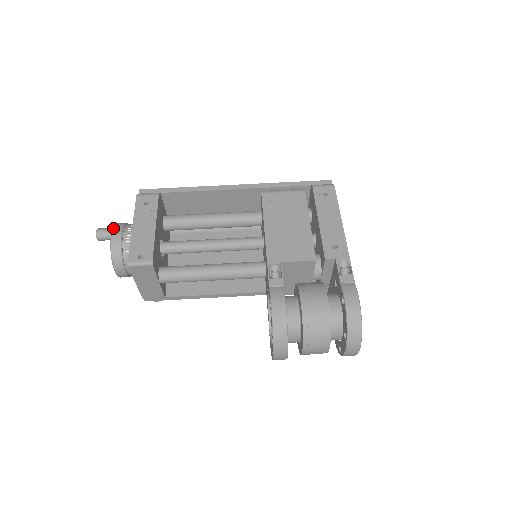
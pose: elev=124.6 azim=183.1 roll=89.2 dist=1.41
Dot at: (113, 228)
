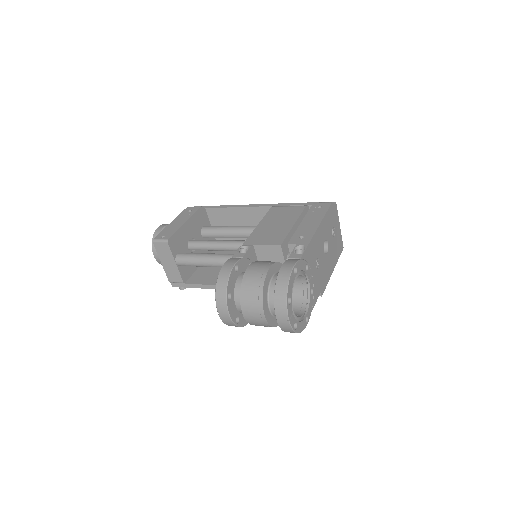
Dot at: (162, 224)
